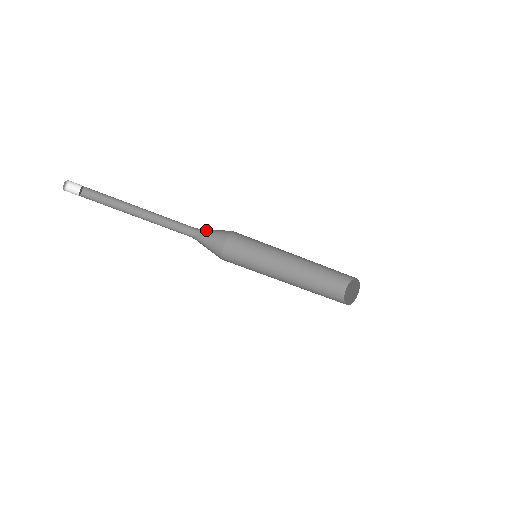
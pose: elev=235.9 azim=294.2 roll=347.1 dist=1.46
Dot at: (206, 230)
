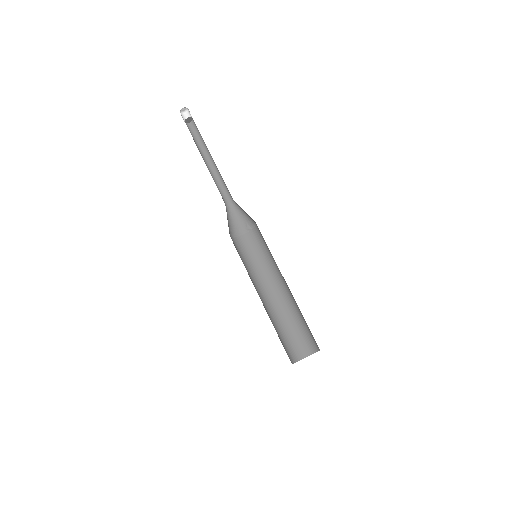
Dot at: (234, 213)
